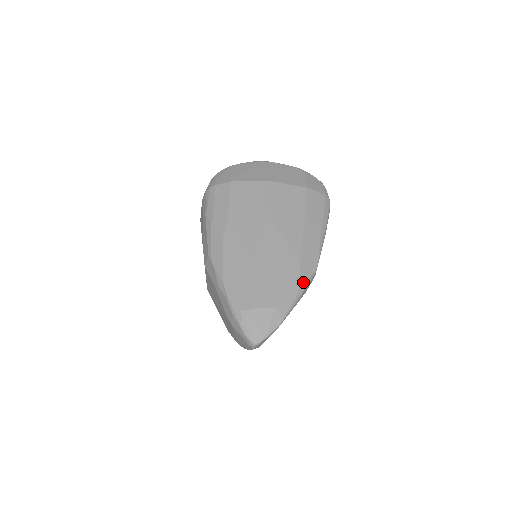
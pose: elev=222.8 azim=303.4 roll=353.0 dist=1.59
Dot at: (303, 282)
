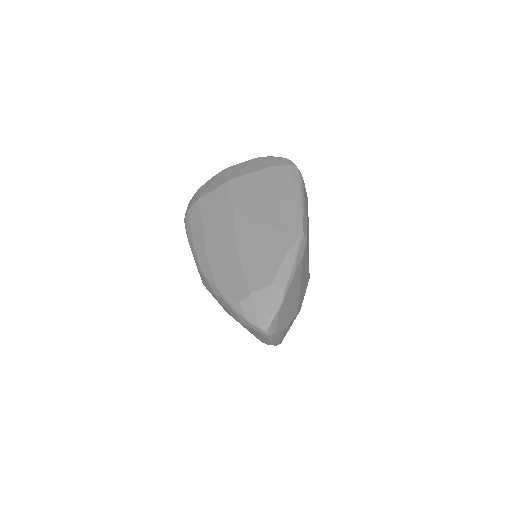
Dot at: (292, 248)
